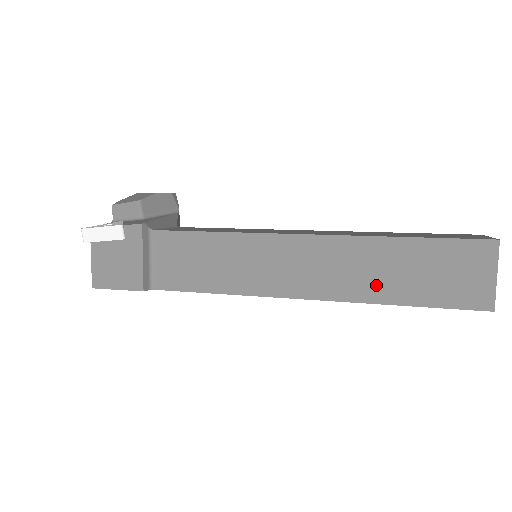
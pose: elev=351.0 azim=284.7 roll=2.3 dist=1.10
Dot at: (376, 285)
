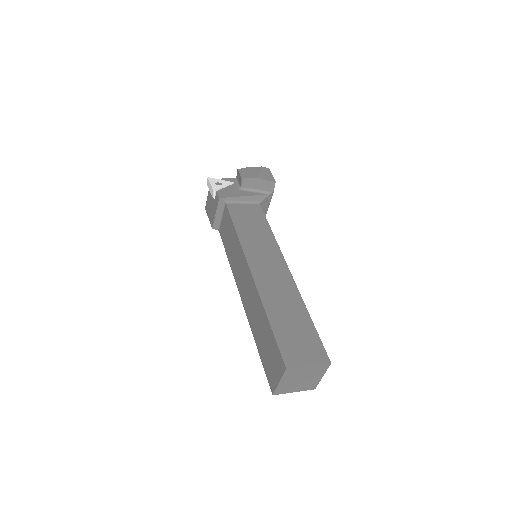
Dot at: (255, 325)
